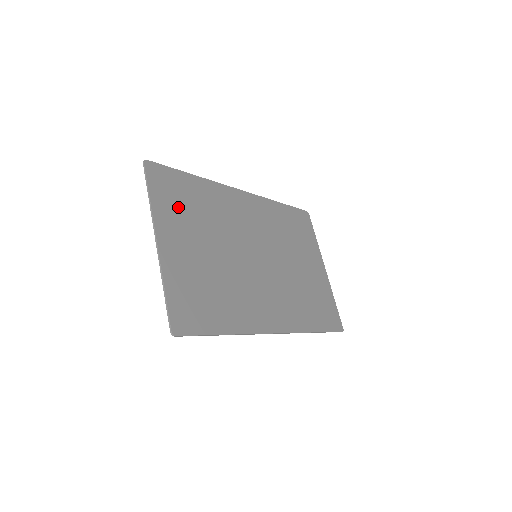
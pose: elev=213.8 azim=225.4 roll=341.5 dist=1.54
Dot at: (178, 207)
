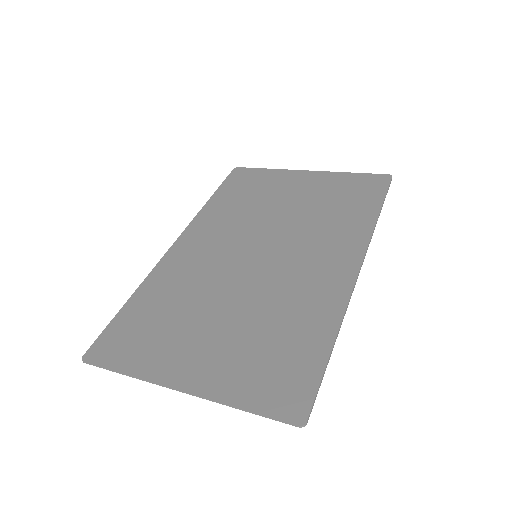
Dot at: (154, 339)
